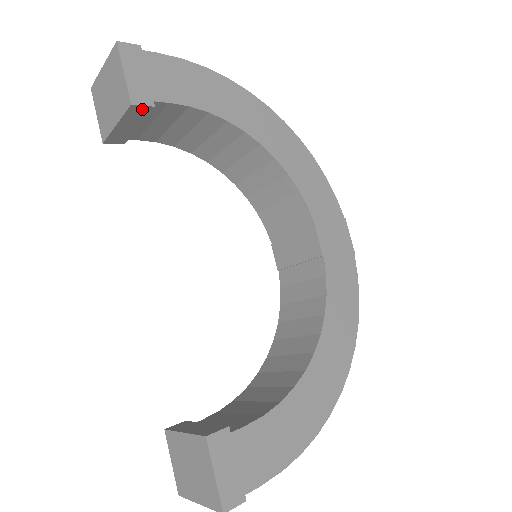
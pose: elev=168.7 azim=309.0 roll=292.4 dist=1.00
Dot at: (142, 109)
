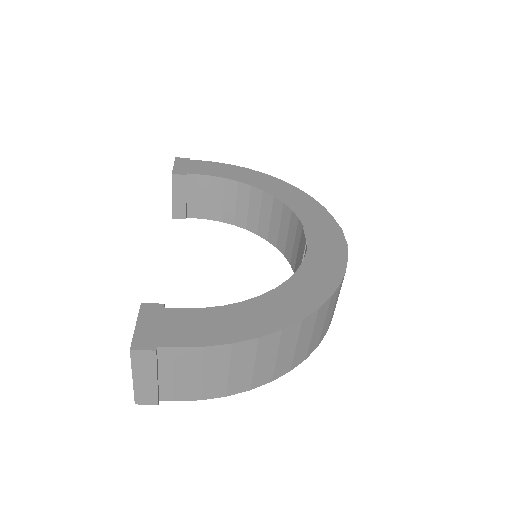
Dot at: (180, 178)
